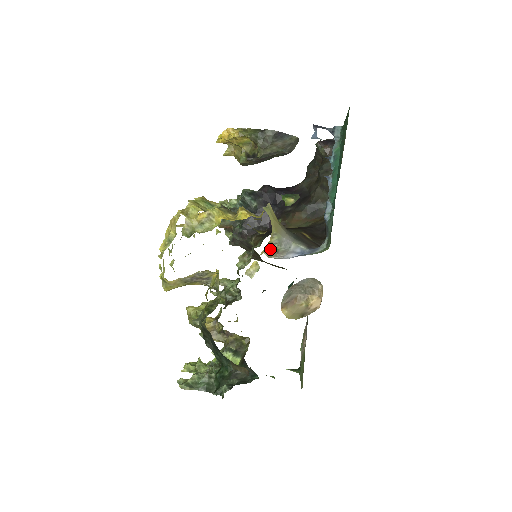
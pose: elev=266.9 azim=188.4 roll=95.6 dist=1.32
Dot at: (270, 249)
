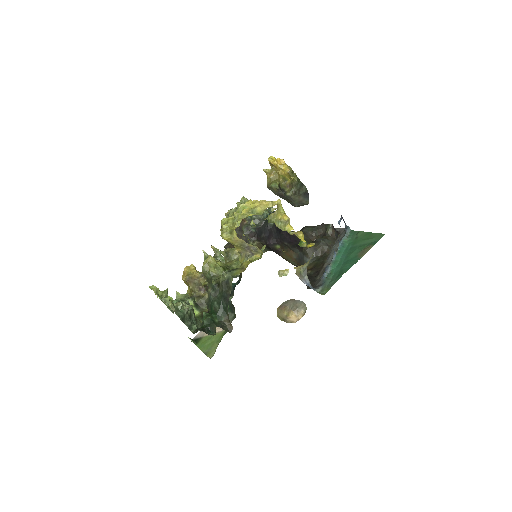
Dot at: (299, 269)
